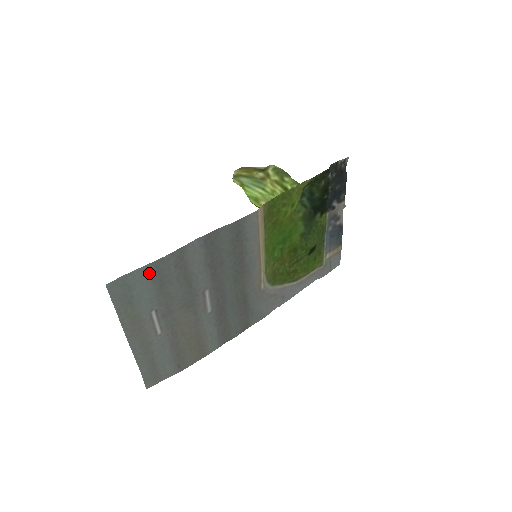
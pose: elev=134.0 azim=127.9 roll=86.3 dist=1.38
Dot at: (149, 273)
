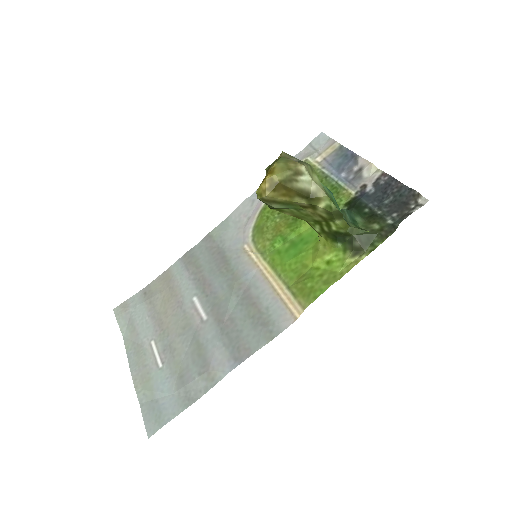
Dot at: (180, 402)
